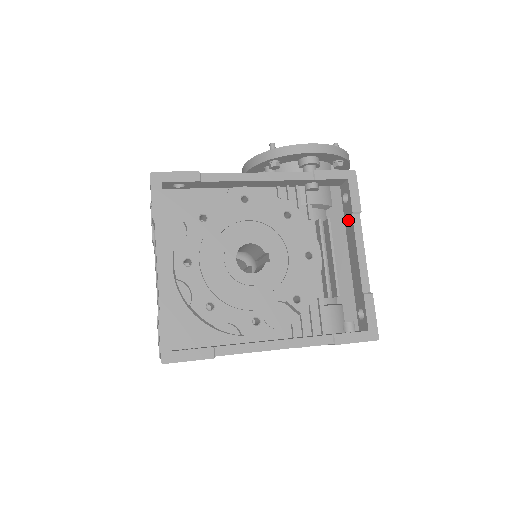
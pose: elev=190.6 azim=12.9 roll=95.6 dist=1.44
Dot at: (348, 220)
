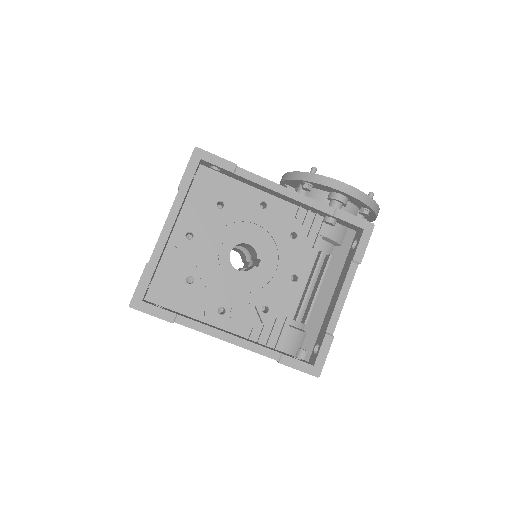
Dot at: (347, 264)
